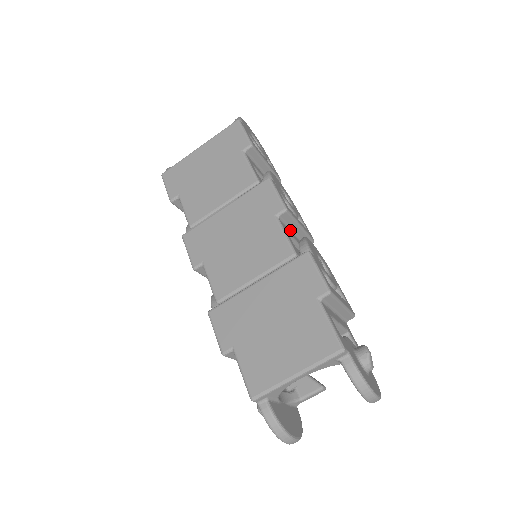
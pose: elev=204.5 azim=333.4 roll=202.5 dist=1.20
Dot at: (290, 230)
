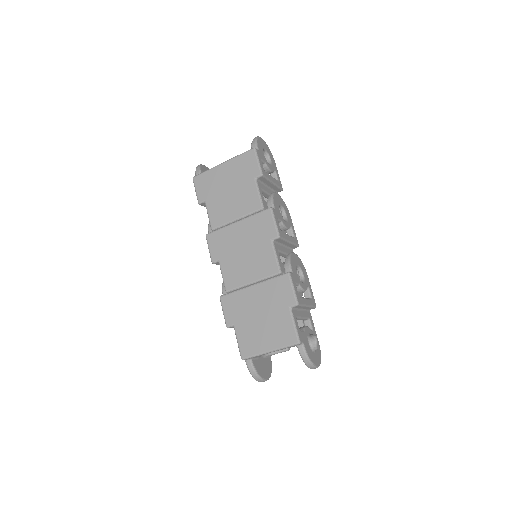
Dot at: (281, 245)
